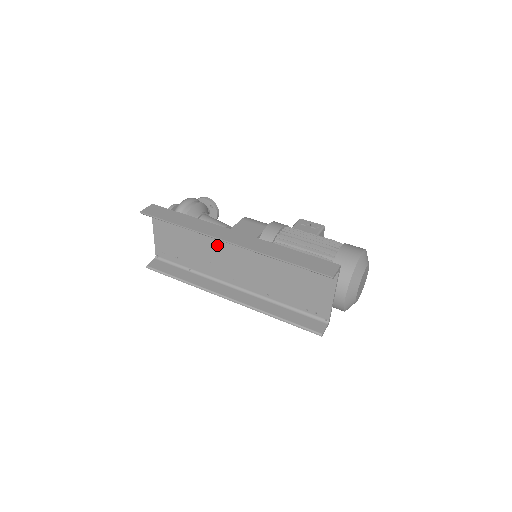
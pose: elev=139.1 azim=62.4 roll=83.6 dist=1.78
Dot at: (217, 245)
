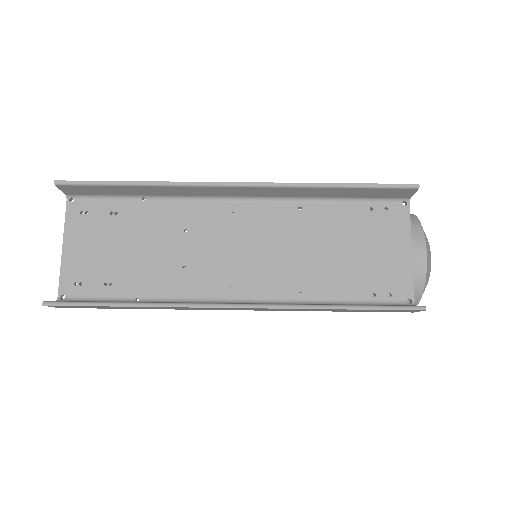
Dot at: (199, 227)
